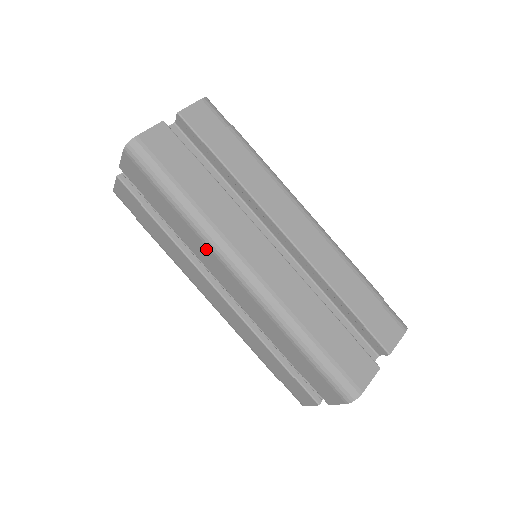
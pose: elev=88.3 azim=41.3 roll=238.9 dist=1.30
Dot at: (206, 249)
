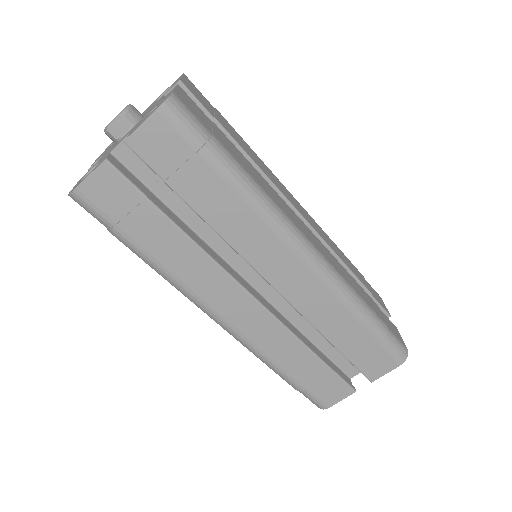
Dot at: occluded
